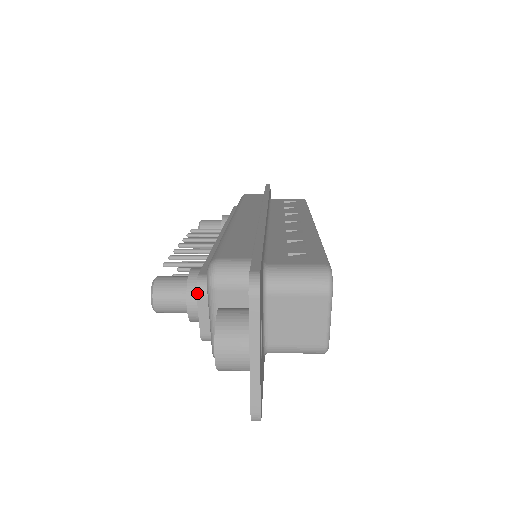
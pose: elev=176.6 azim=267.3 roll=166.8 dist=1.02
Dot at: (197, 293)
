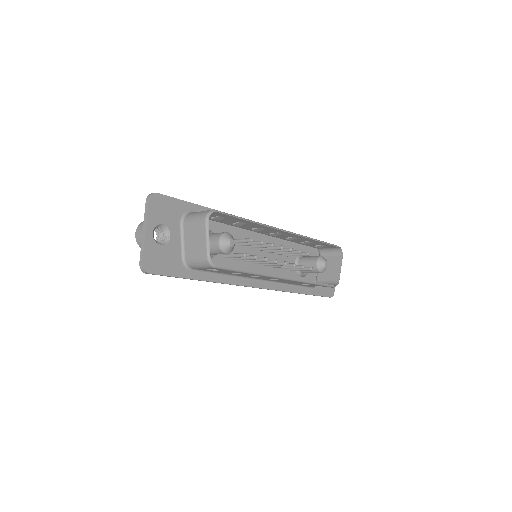
Dot at: occluded
